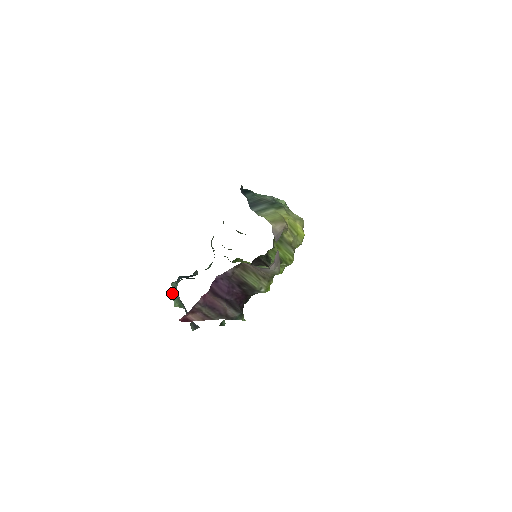
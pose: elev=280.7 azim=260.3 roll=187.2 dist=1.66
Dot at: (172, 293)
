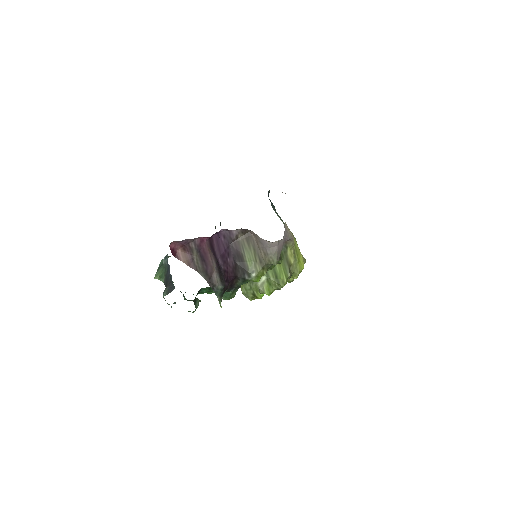
Dot at: occluded
